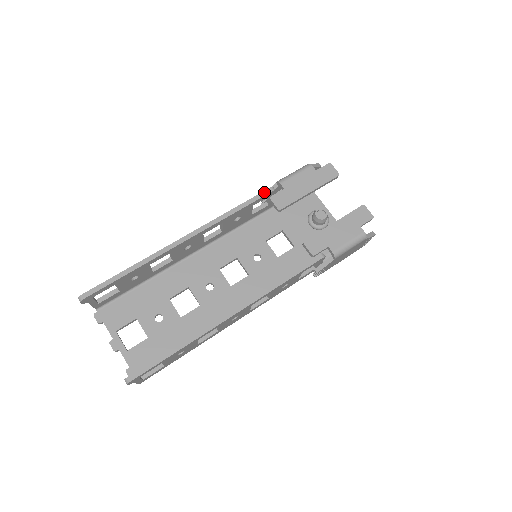
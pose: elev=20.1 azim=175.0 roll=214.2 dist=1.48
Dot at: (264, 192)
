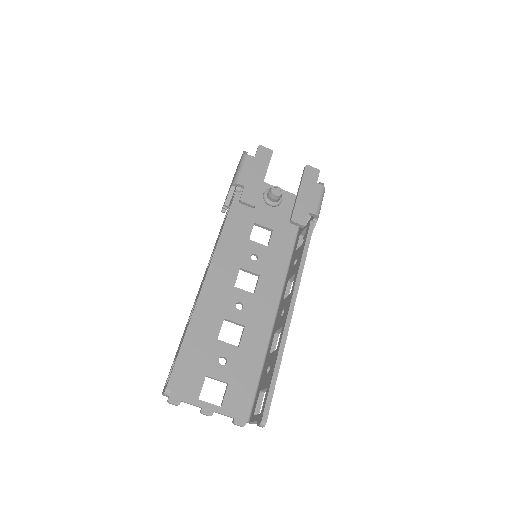
Dot at: (234, 198)
